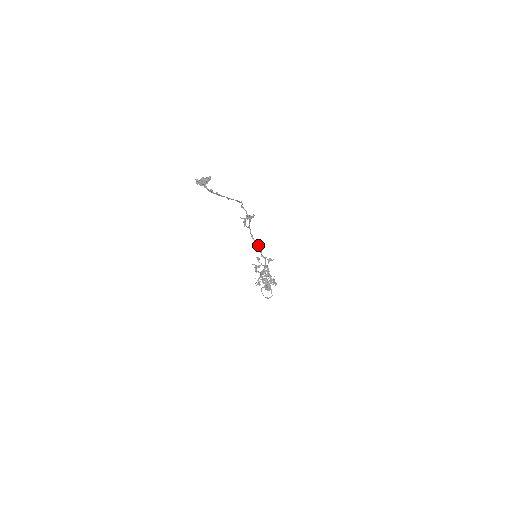
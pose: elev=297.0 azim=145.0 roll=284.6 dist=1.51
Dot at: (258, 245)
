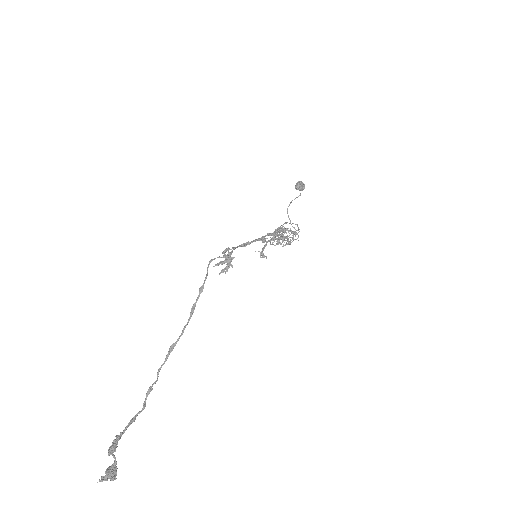
Dot at: occluded
